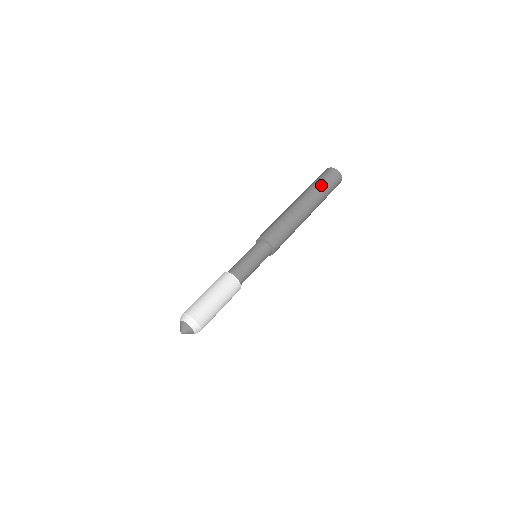
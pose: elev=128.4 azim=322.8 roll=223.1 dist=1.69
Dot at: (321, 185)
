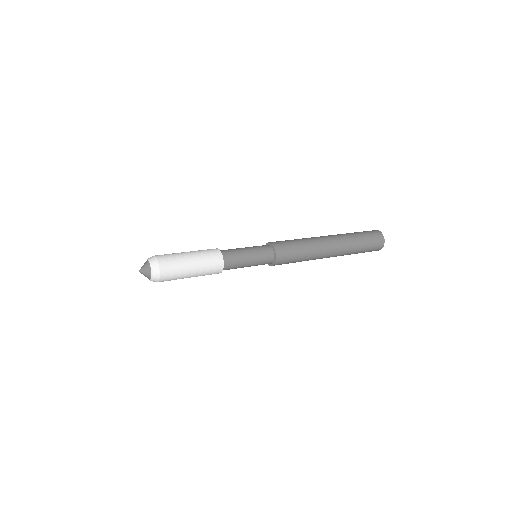
Dot at: occluded
